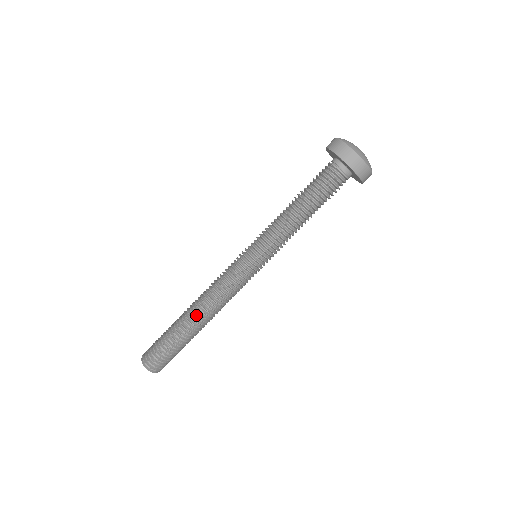
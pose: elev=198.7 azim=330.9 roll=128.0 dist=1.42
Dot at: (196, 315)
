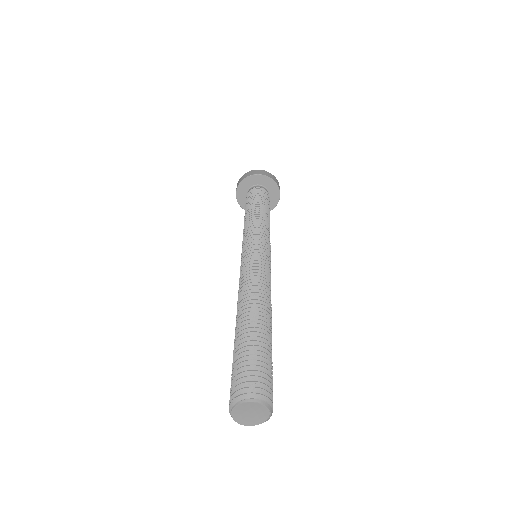
Dot at: (248, 308)
